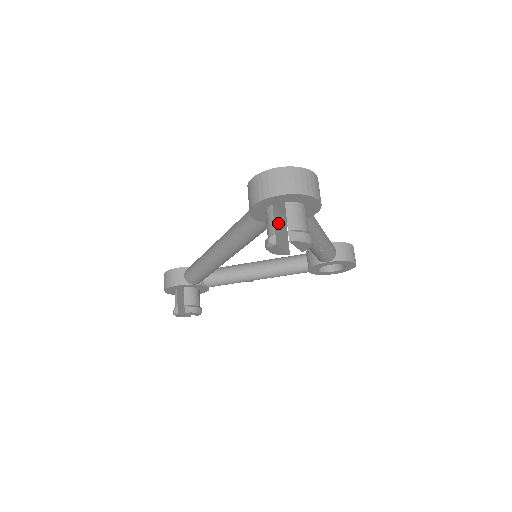
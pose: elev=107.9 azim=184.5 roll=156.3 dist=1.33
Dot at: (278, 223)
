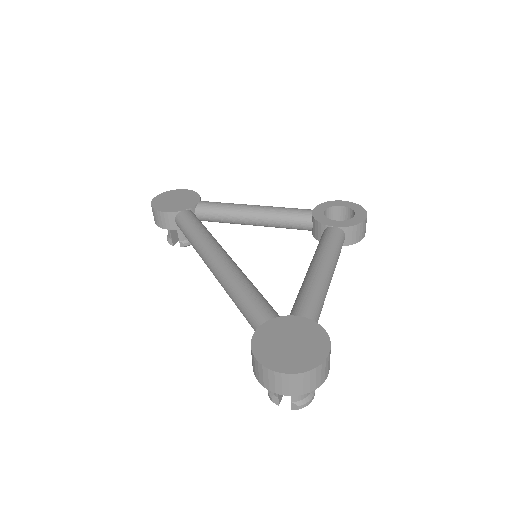
Dot at: occluded
